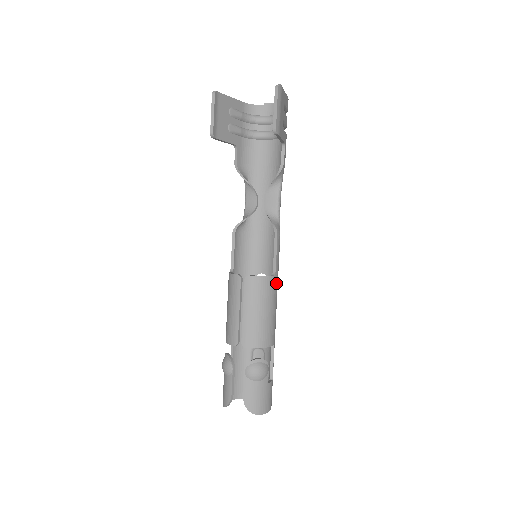
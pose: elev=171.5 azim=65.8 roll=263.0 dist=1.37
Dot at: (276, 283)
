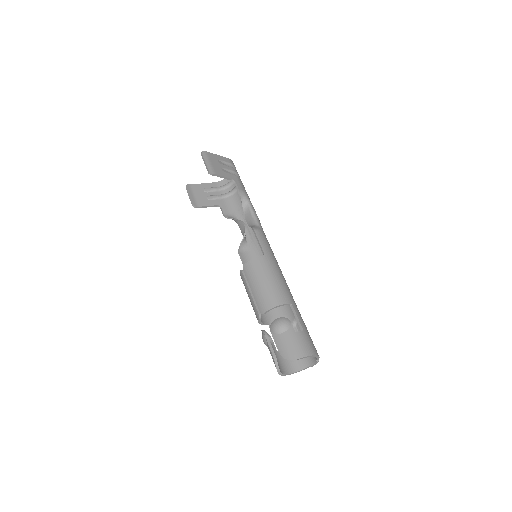
Dot at: (269, 260)
